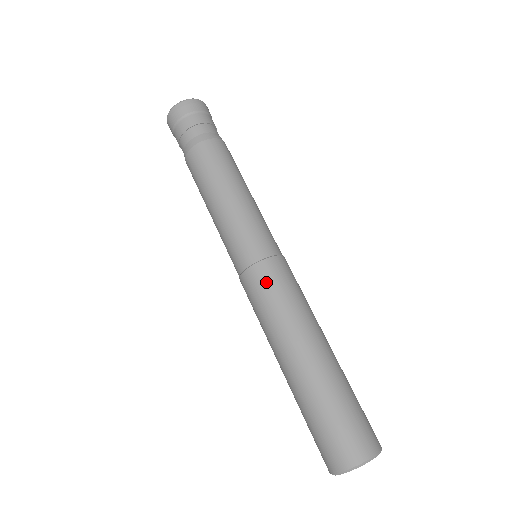
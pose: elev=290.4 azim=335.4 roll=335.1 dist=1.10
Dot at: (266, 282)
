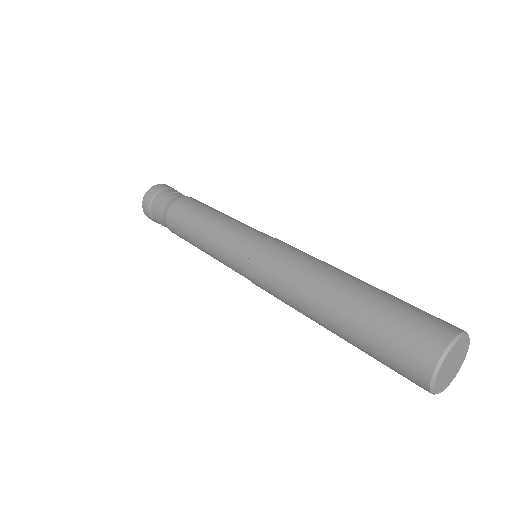
Dot at: (287, 245)
